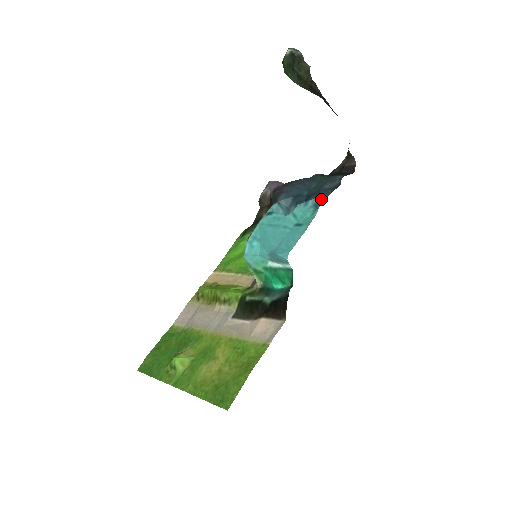
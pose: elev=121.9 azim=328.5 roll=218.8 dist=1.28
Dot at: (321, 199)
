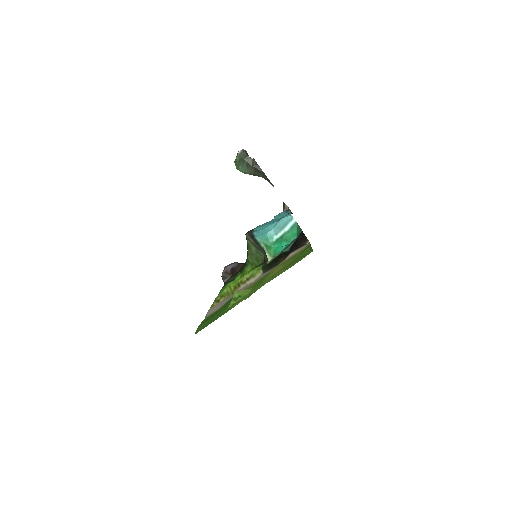
Dot at: occluded
